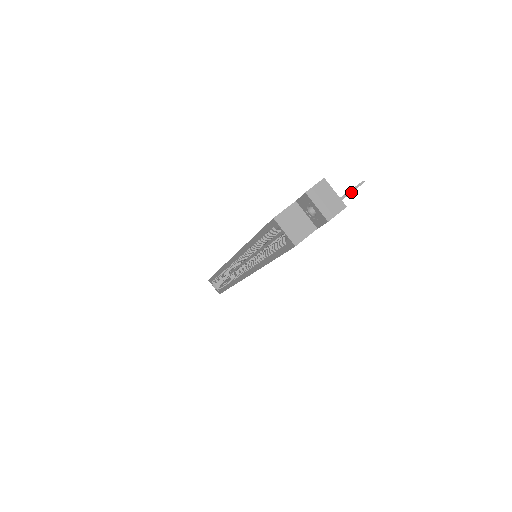
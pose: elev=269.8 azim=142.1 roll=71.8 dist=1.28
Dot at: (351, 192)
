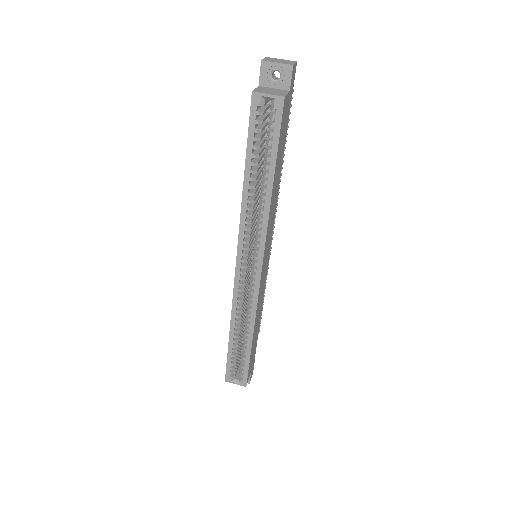
Dot at: occluded
